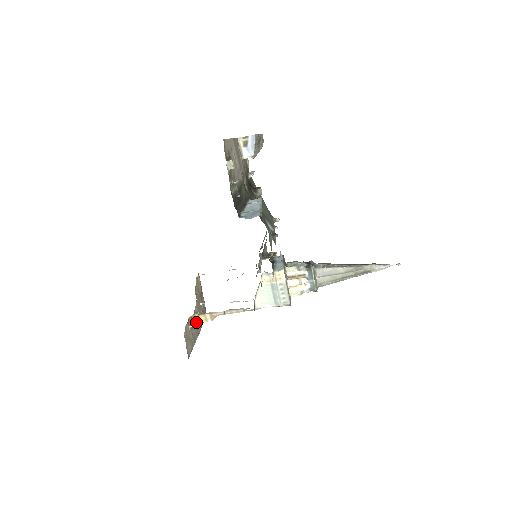
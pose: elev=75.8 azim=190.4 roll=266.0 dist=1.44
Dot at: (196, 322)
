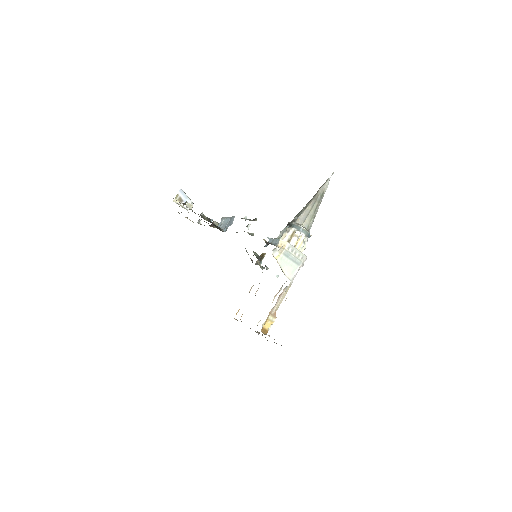
Dot at: occluded
